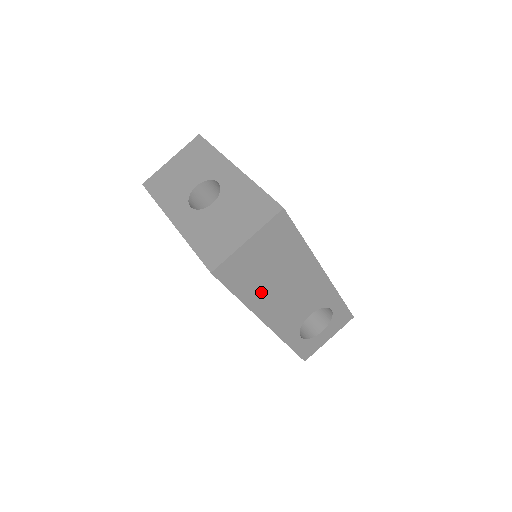
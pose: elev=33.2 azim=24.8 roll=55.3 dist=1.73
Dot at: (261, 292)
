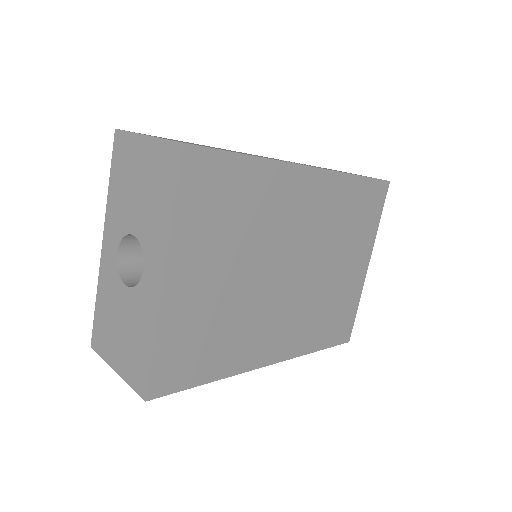
Dot at: occluded
